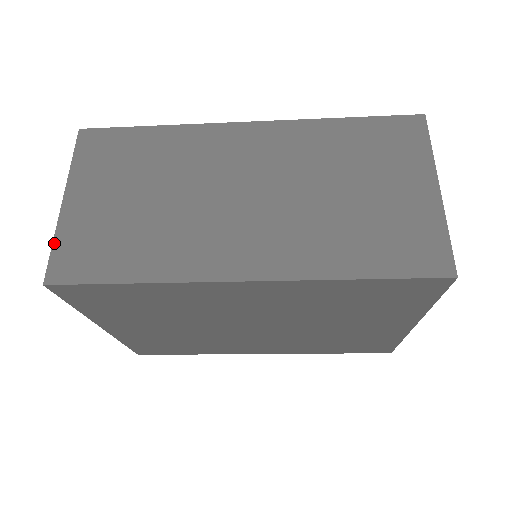
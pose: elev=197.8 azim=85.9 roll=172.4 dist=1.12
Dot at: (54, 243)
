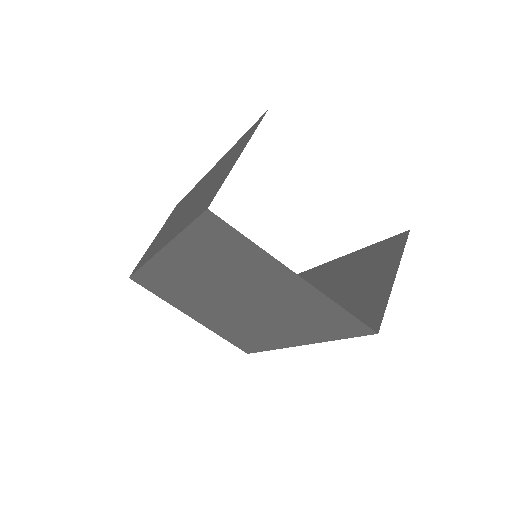
Dot at: occluded
